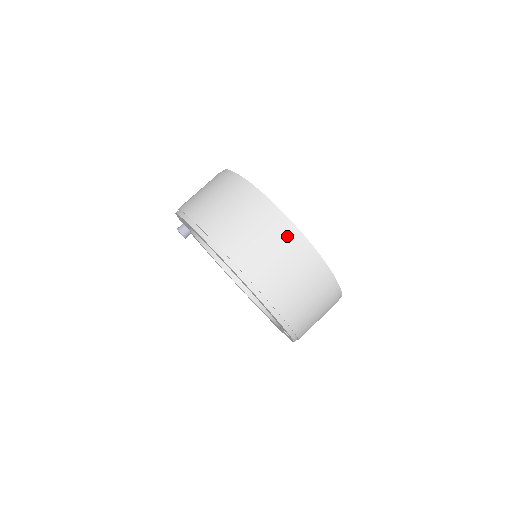
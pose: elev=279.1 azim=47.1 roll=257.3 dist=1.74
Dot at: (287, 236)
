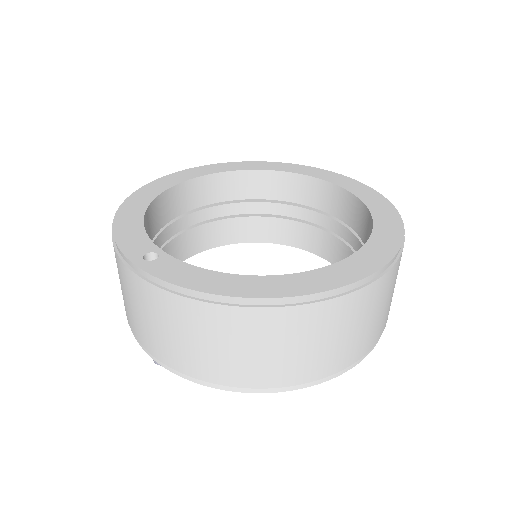
Dot at: occluded
